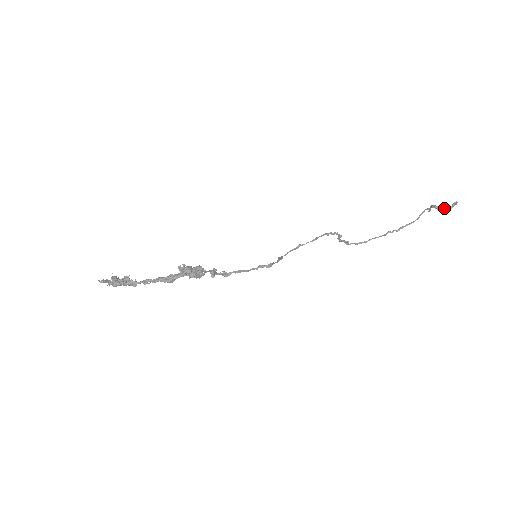
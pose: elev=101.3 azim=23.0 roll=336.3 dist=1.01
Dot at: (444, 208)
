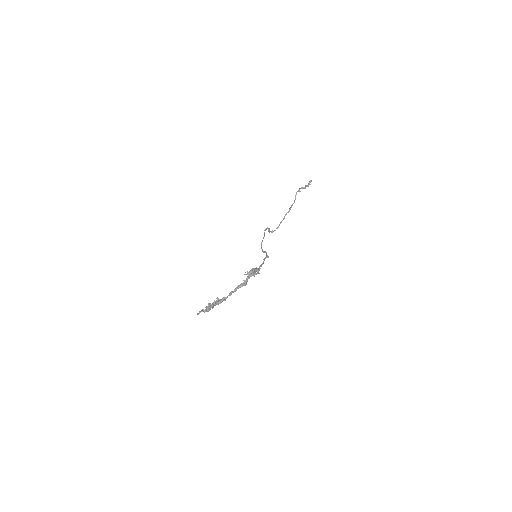
Dot at: (307, 186)
